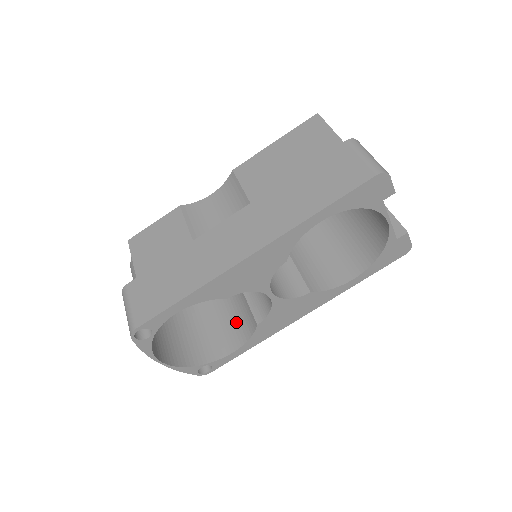
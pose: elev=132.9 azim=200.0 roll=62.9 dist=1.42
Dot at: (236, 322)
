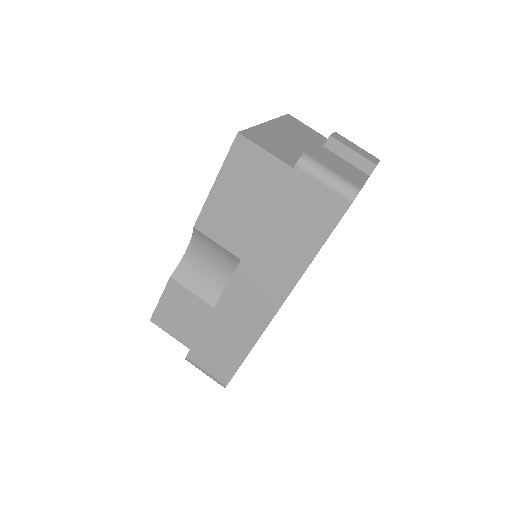
Dot at: occluded
